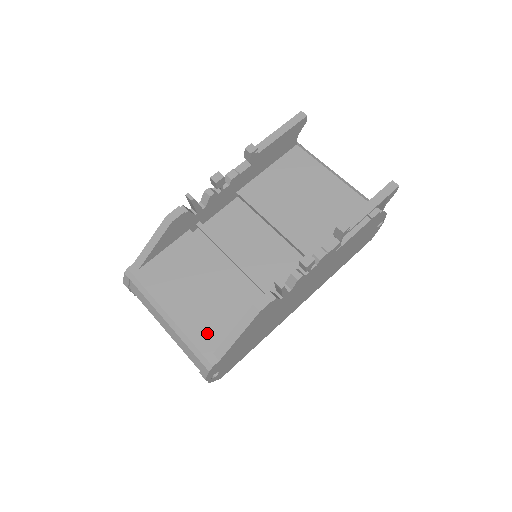
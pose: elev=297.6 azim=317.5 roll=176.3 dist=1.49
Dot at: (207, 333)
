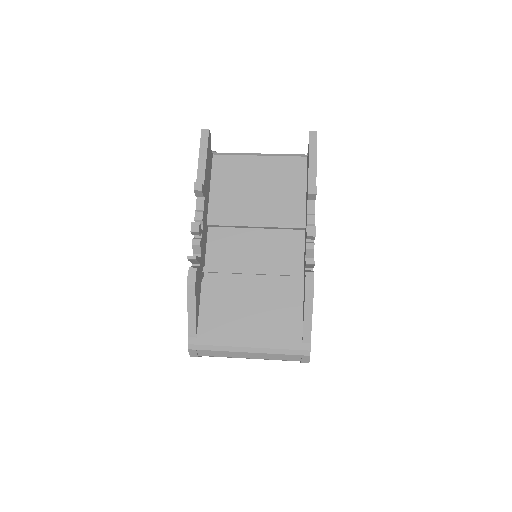
Dot at: (286, 334)
